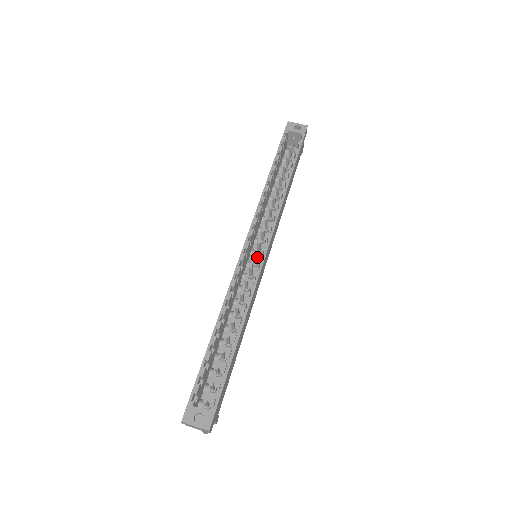
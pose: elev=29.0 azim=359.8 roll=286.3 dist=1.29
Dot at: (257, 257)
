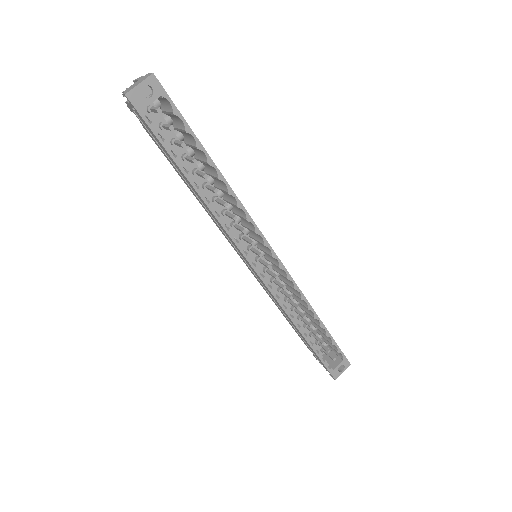
Dot at: (252, 252)
